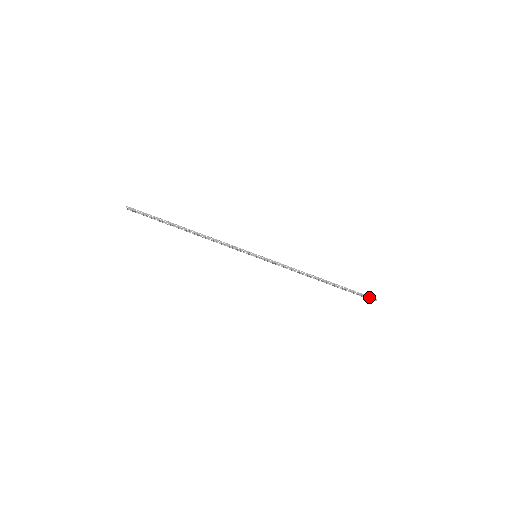
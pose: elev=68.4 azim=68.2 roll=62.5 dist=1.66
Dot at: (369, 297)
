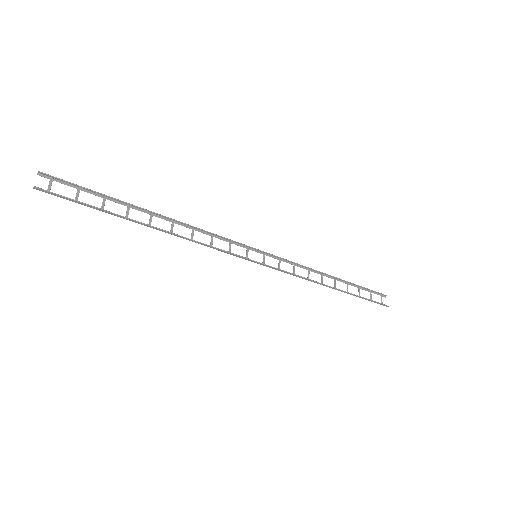
Dot at: (381, 304)
